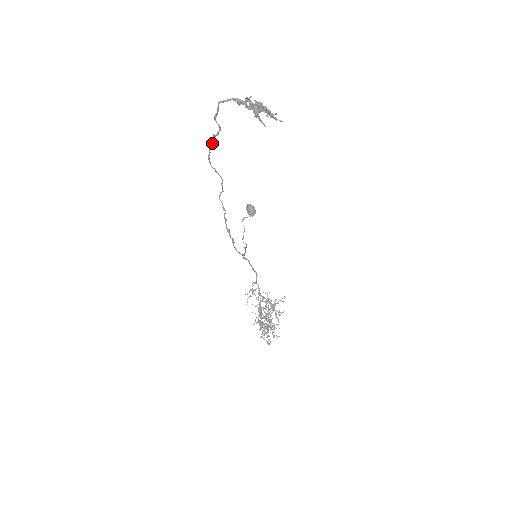
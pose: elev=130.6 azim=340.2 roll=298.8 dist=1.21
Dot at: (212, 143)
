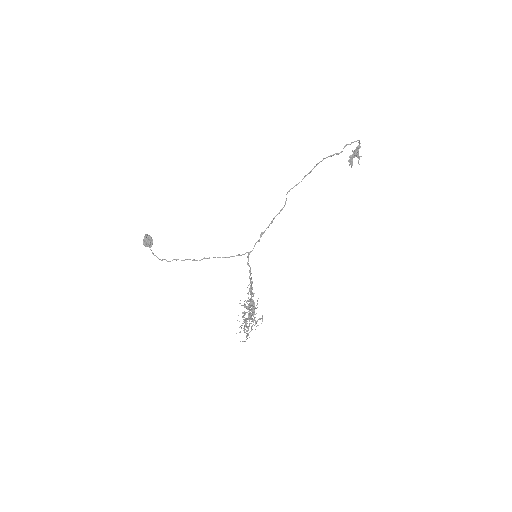
Dot at: occluded
